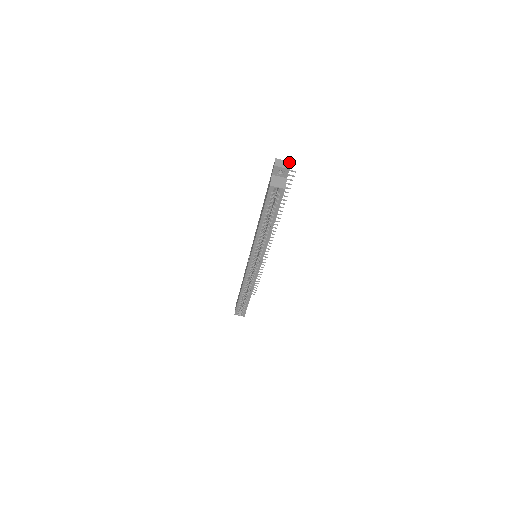
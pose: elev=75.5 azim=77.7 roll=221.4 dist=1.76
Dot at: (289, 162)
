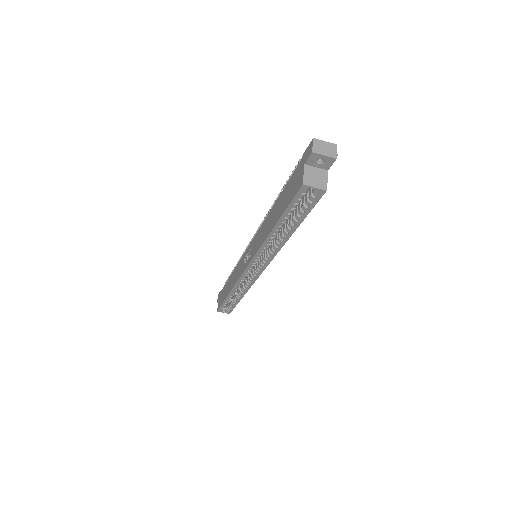
Dot at: (335, 145)
